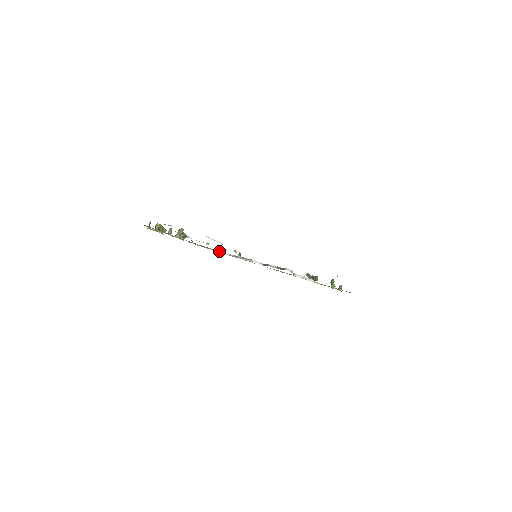
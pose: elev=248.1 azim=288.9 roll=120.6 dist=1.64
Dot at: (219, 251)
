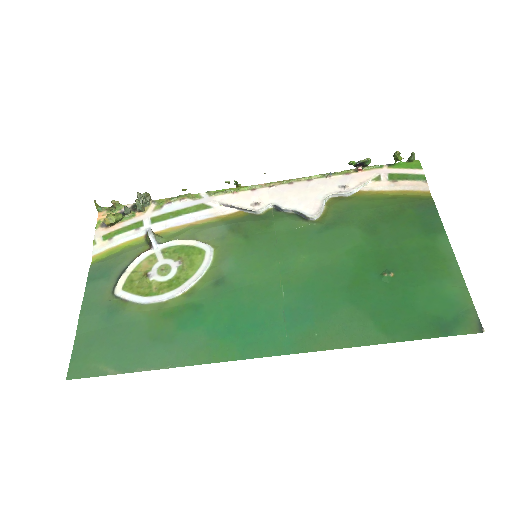
Dot at: (205, 205)
